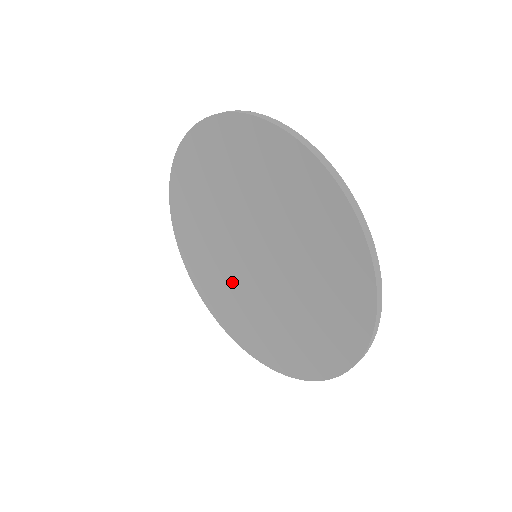
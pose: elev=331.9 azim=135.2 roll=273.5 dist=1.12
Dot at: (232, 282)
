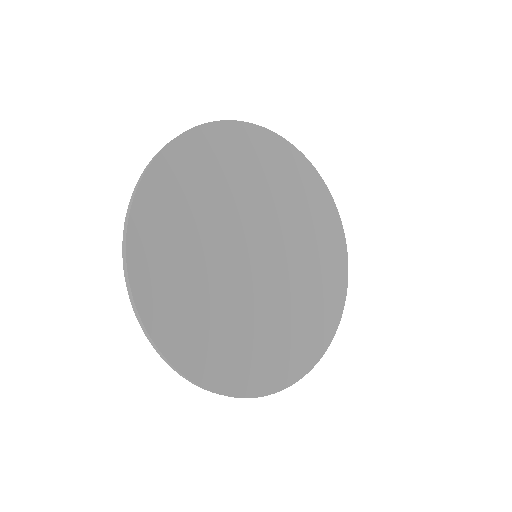
Dot at: occluded
